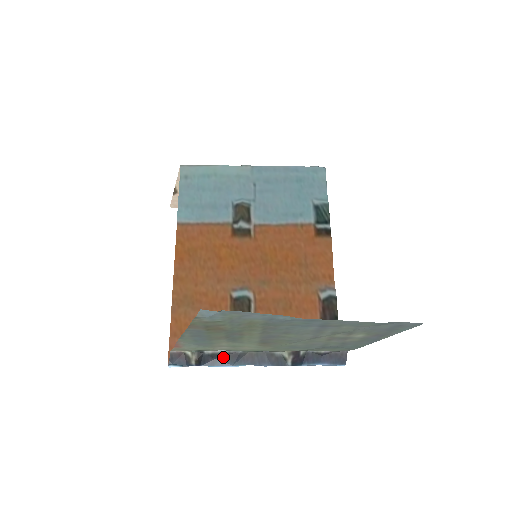
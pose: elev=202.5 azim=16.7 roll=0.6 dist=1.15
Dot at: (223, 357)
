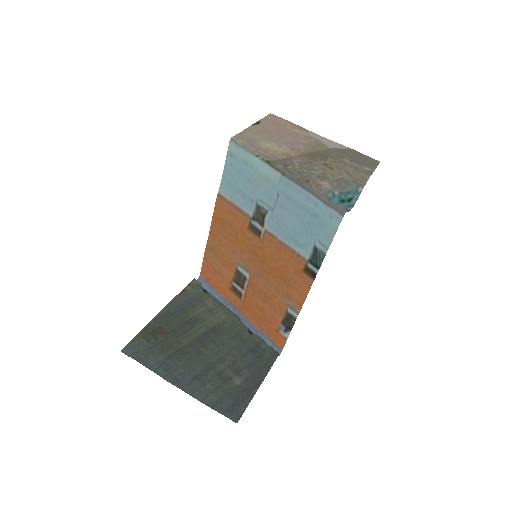
Dot at: occluded
